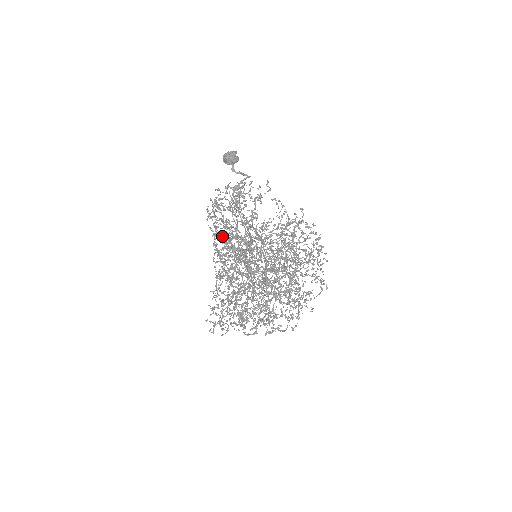
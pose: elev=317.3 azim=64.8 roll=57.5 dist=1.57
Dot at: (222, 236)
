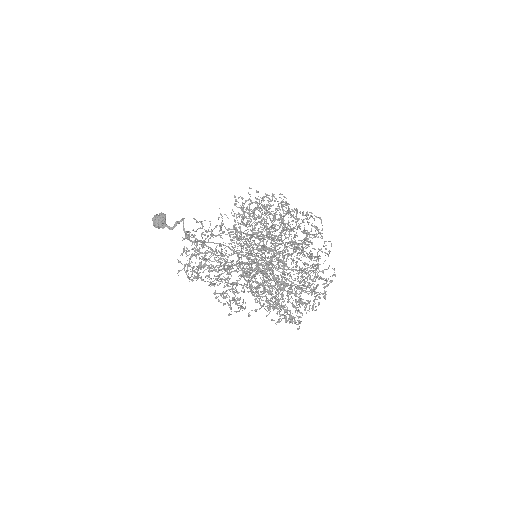
Dot at: occluded
